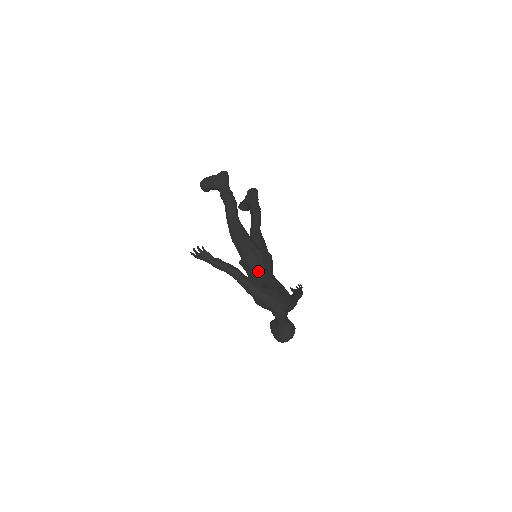
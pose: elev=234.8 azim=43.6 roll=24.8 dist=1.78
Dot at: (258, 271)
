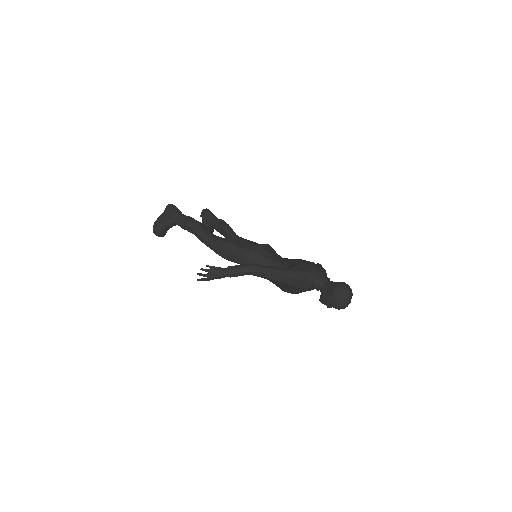
Dot at: (271, 263)
